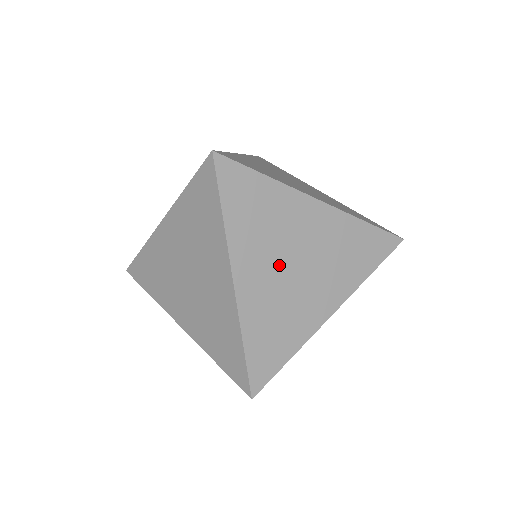
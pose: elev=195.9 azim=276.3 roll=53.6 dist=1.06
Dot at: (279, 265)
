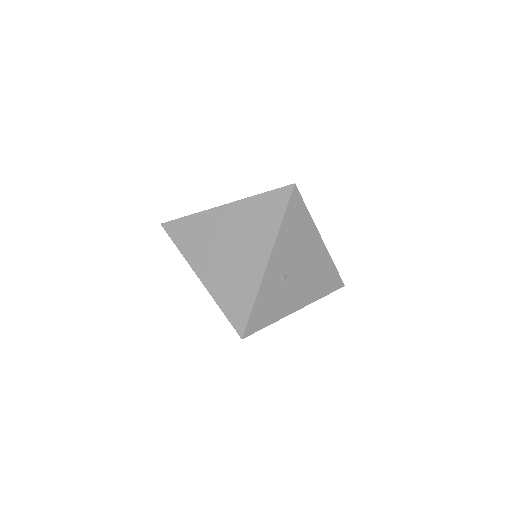
Dot at: (219, 254)
